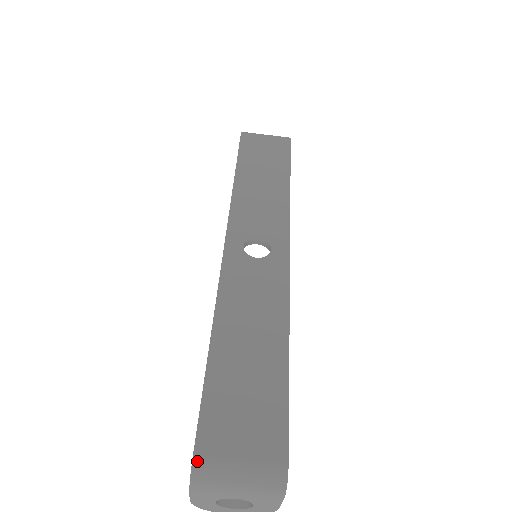
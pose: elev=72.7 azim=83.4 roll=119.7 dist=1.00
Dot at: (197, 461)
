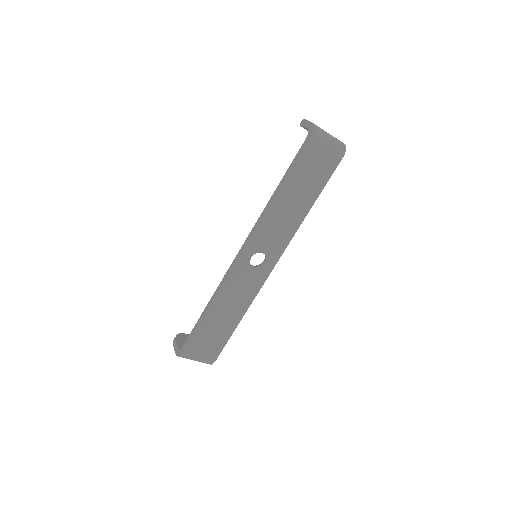
Dot at: (183, 355)
